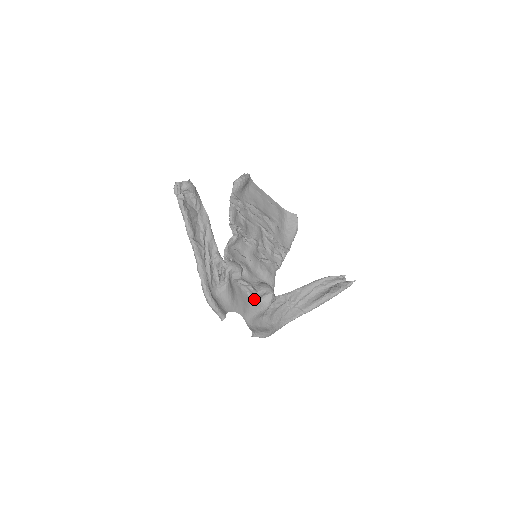
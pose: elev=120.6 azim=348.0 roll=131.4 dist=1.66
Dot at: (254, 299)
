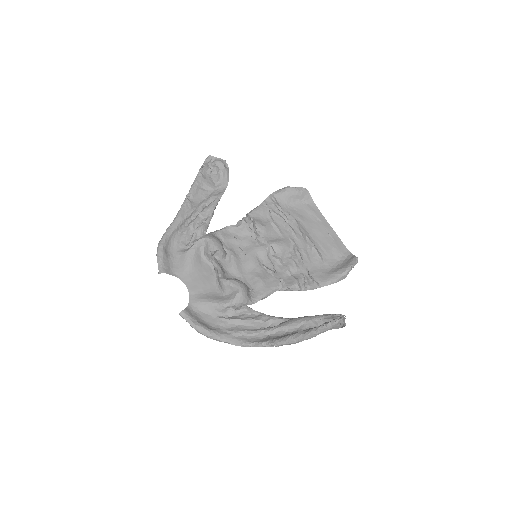
Dot at: (220, 291)
